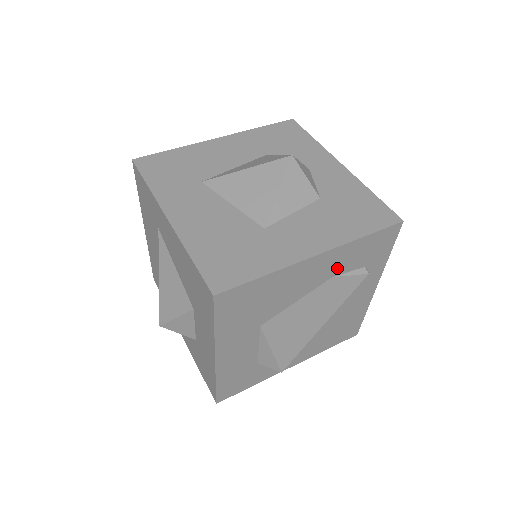
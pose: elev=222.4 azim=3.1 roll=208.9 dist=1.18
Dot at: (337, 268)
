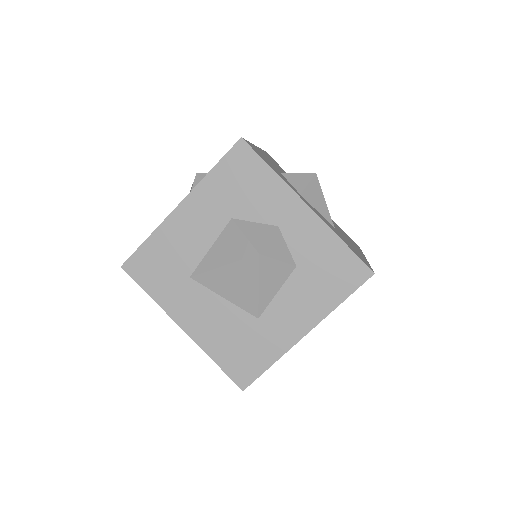
Dot at: occluded
